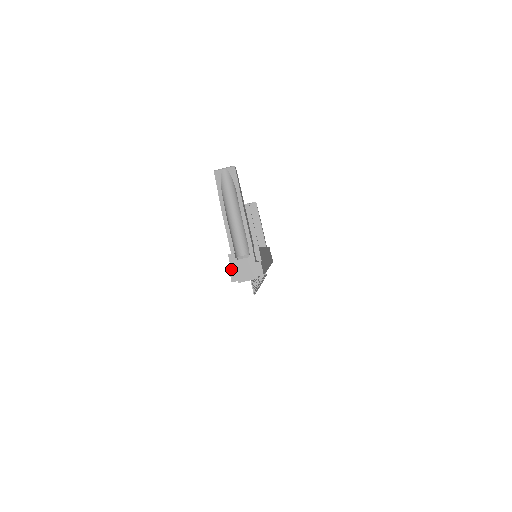
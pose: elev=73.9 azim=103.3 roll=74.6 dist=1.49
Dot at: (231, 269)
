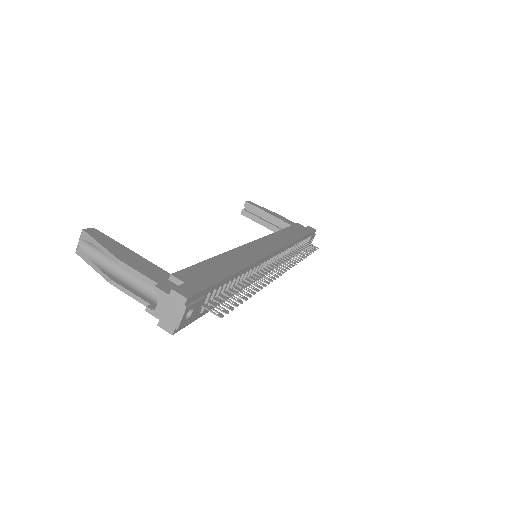
Dot at: (159, 324)
